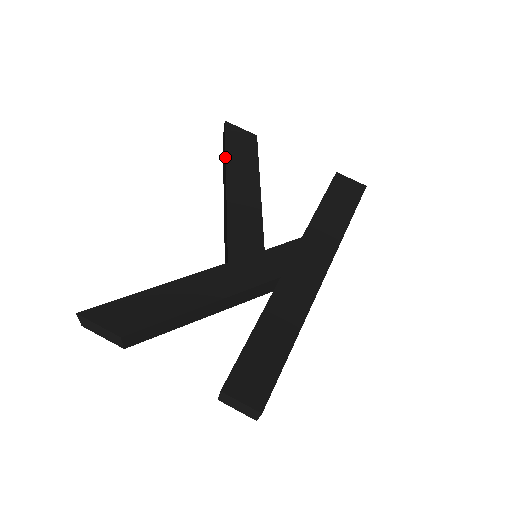
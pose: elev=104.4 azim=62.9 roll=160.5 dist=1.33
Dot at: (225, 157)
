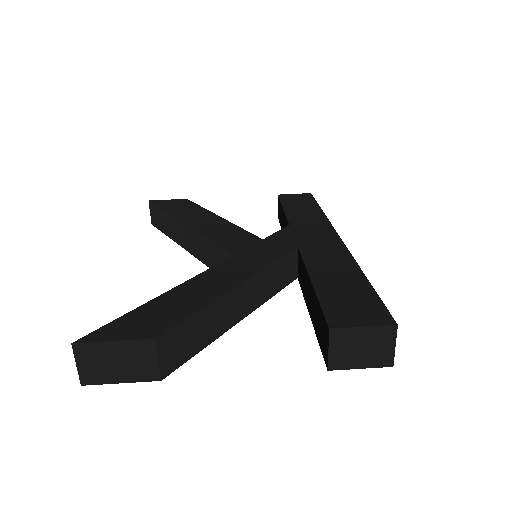
Dot at: (167, 214)
